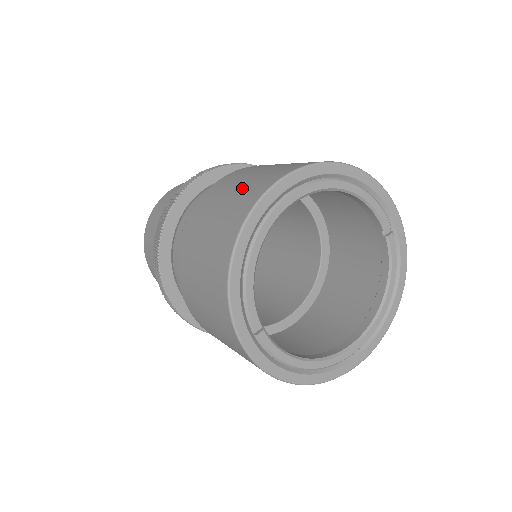
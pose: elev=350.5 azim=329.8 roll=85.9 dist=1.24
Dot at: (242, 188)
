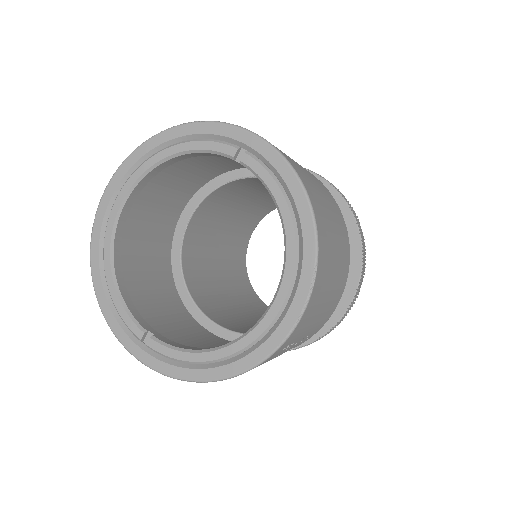
Dot at: occluded
